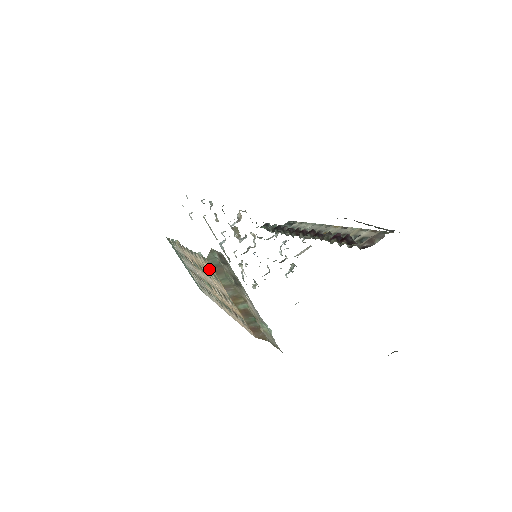
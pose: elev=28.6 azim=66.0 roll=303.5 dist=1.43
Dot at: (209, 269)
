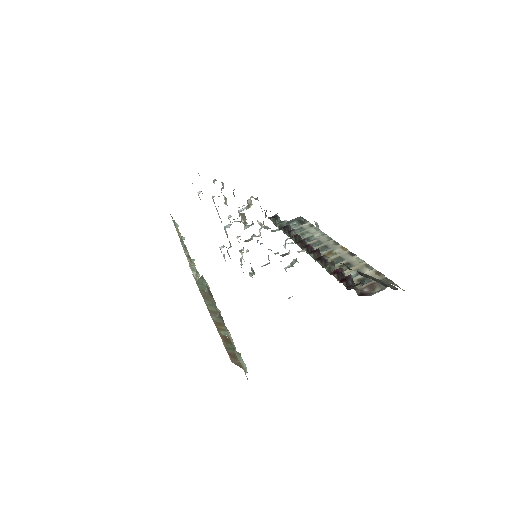
Dot at: occluded
